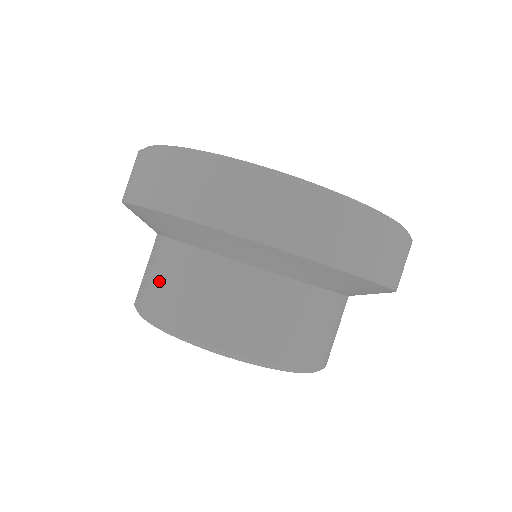
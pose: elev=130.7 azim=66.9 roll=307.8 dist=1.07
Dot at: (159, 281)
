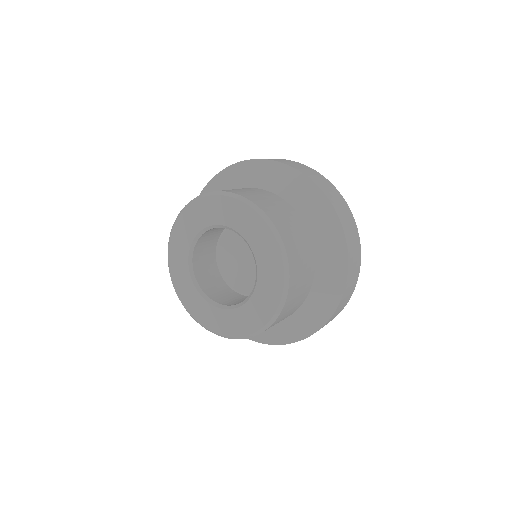
Dot at: occluded
